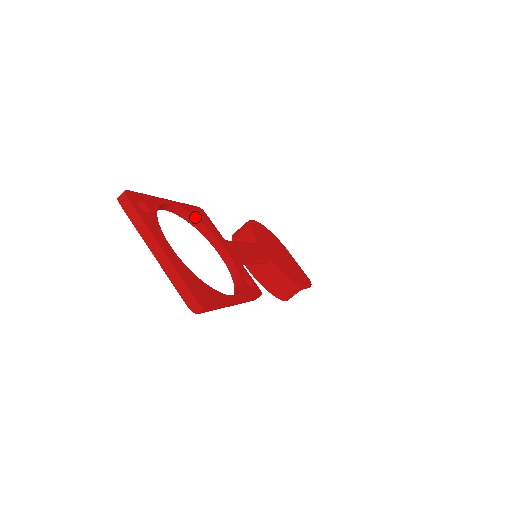
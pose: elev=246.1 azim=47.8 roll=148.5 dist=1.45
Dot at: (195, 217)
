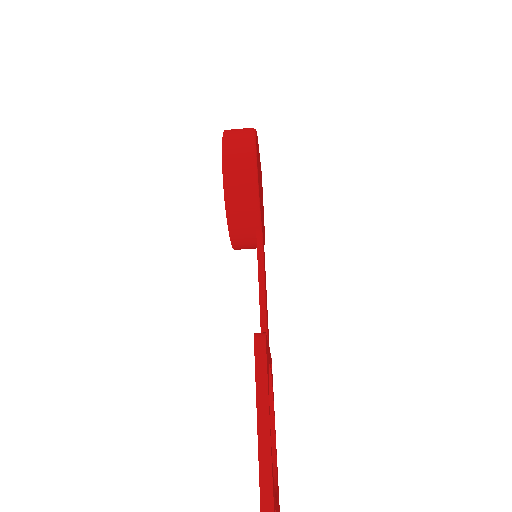
Dot at: occluded
